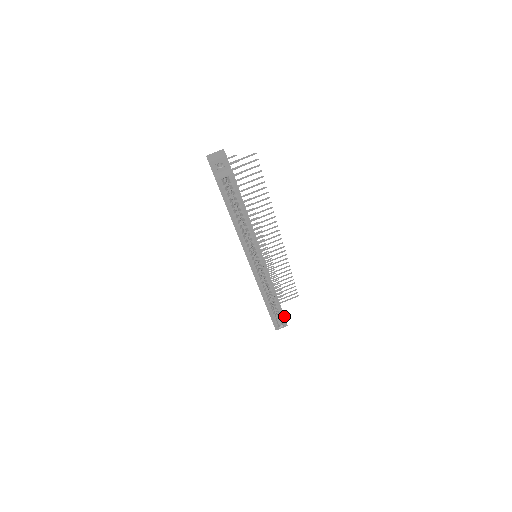
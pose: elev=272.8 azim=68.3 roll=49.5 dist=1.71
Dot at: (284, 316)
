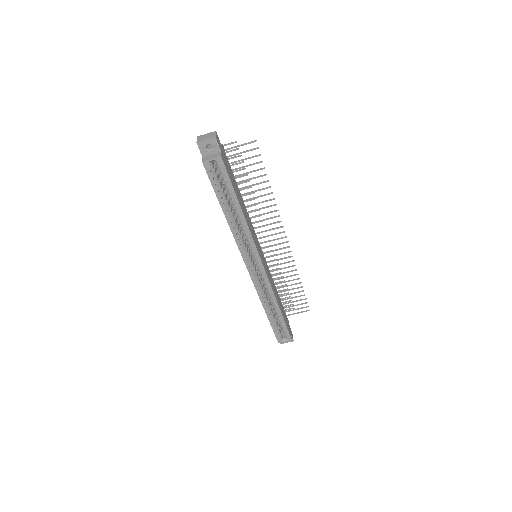
Dot at: (287, 328)
